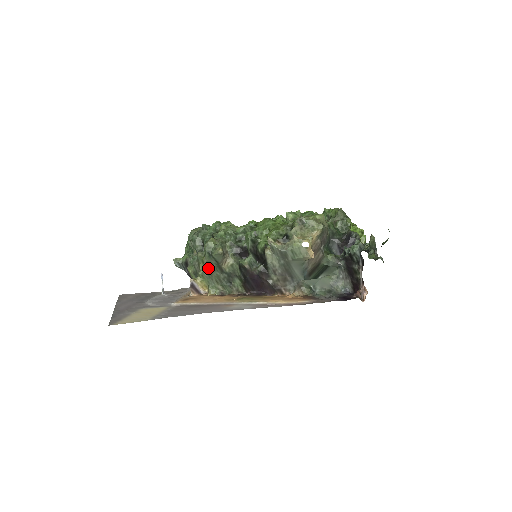
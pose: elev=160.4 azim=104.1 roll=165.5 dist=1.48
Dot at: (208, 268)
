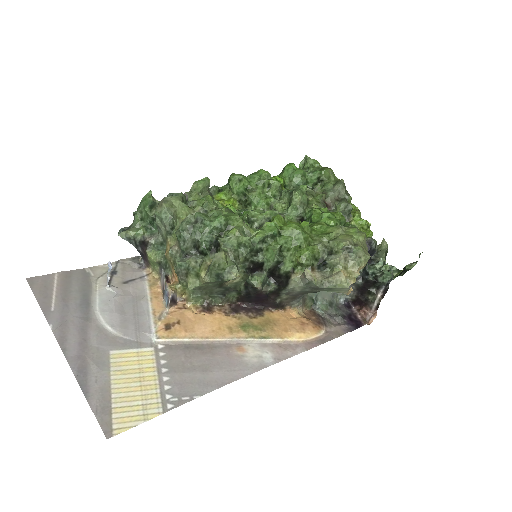
Dot at: (204, 285)
